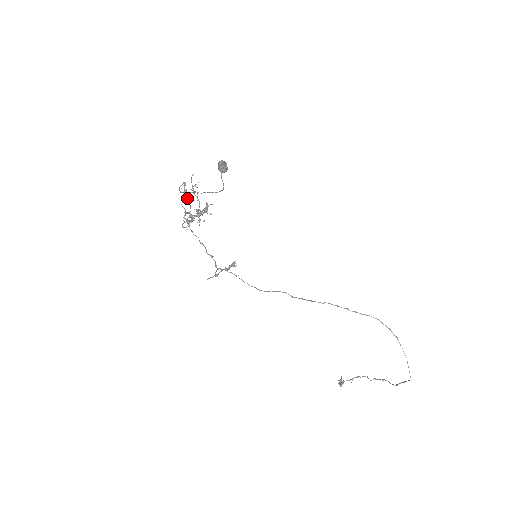
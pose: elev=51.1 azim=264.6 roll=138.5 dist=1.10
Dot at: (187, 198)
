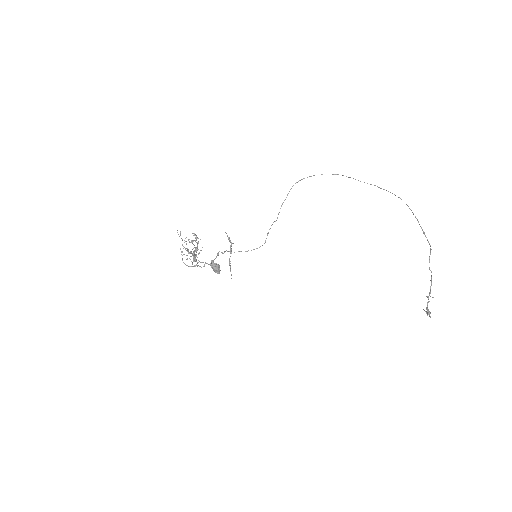
Dot at: occluded
